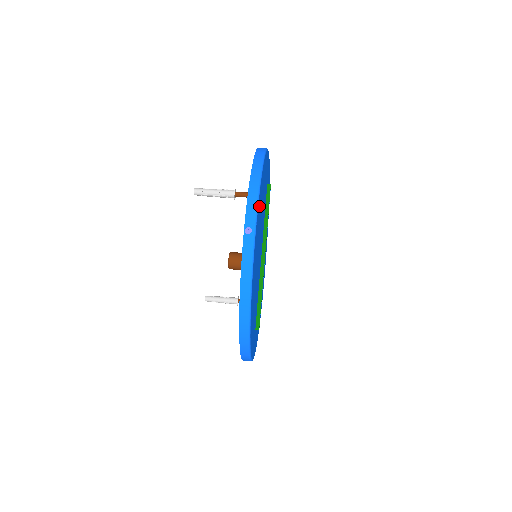
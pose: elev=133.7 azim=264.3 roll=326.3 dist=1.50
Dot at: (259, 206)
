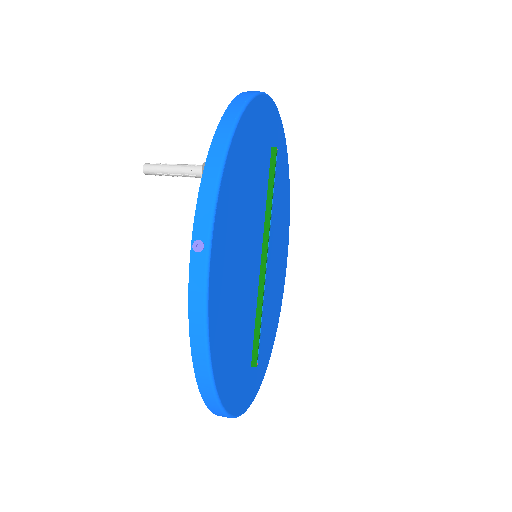
Dot at: (226, 197)
